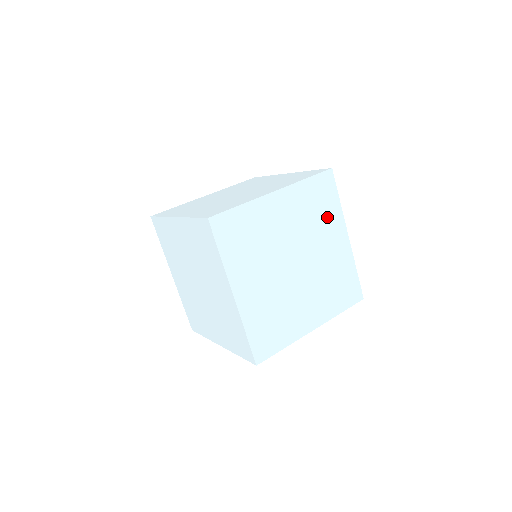
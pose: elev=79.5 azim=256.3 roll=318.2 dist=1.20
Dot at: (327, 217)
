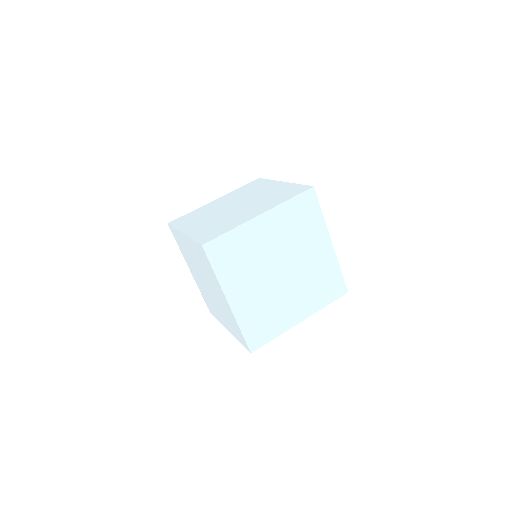
Dot at: (310, 229)
